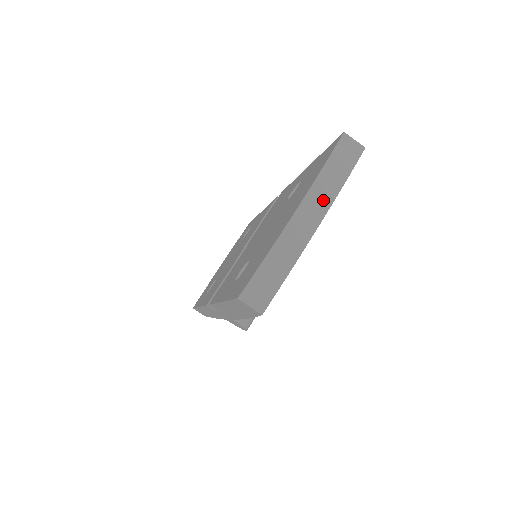
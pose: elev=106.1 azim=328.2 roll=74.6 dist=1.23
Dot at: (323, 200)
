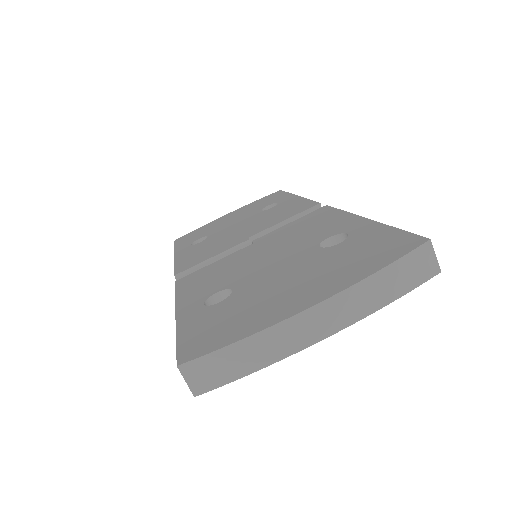
Dot at: (348, 313)
